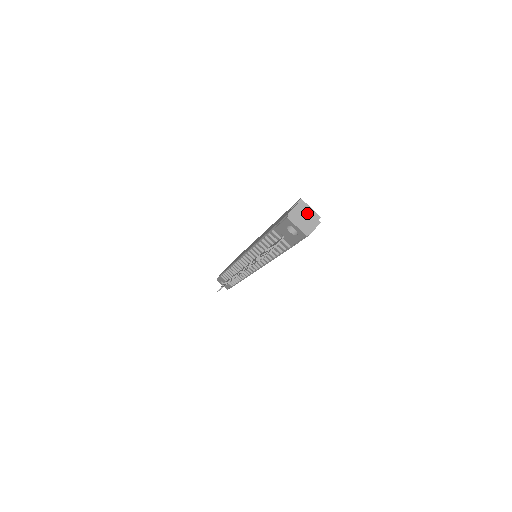
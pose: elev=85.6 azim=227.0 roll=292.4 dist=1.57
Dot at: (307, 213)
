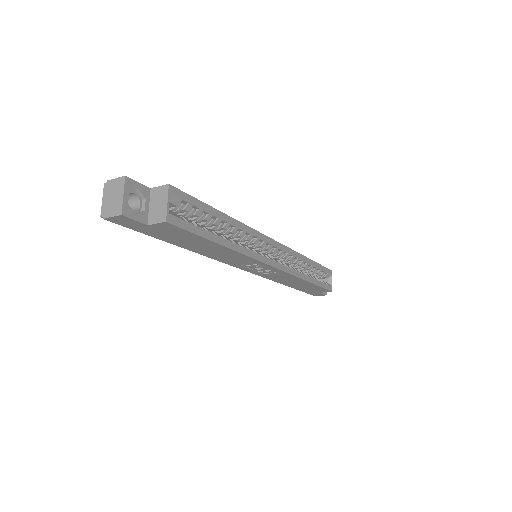
Dot at: (120, 194)
